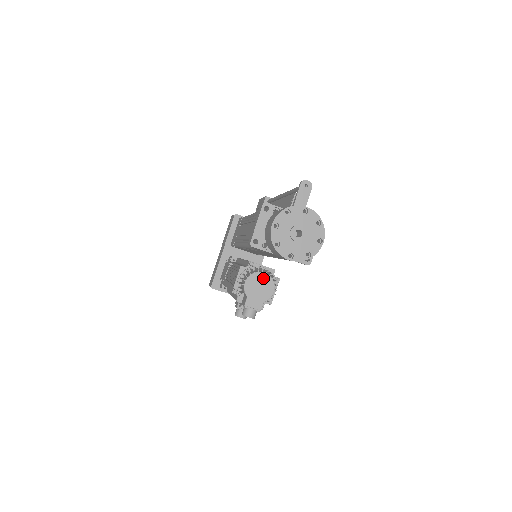
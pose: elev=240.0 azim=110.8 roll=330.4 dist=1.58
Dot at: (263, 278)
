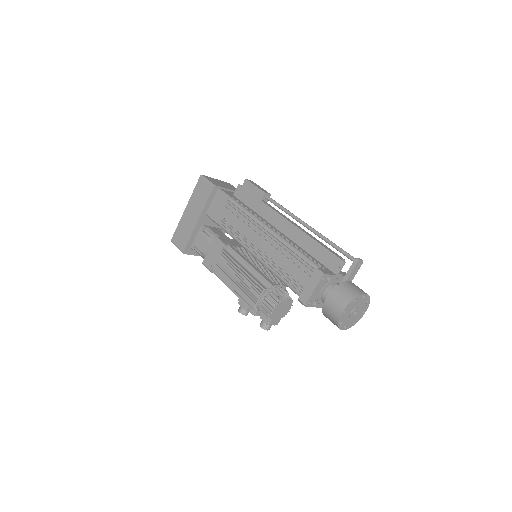
Dot at: (286, 303)
